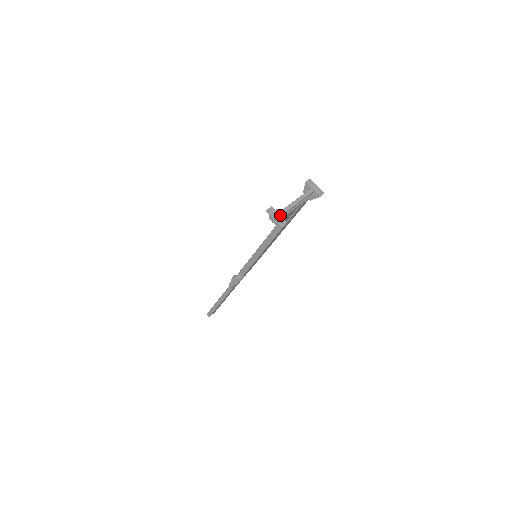
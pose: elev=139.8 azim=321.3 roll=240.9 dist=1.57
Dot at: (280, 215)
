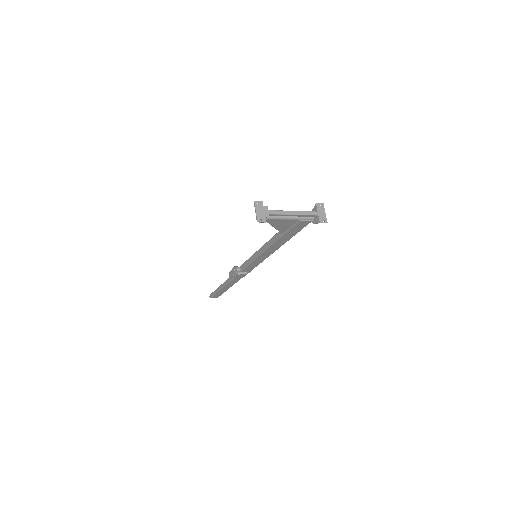
Dot at: (265, 212)
